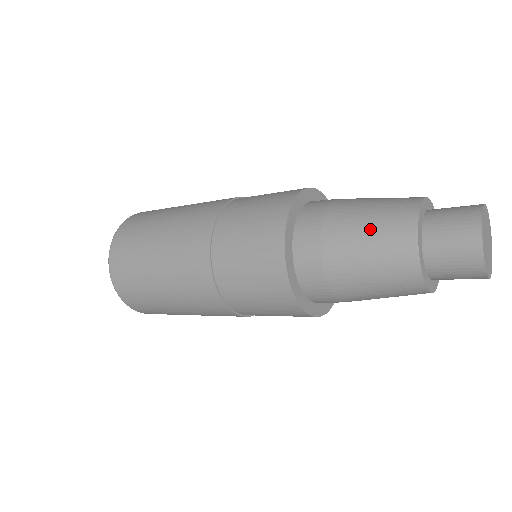
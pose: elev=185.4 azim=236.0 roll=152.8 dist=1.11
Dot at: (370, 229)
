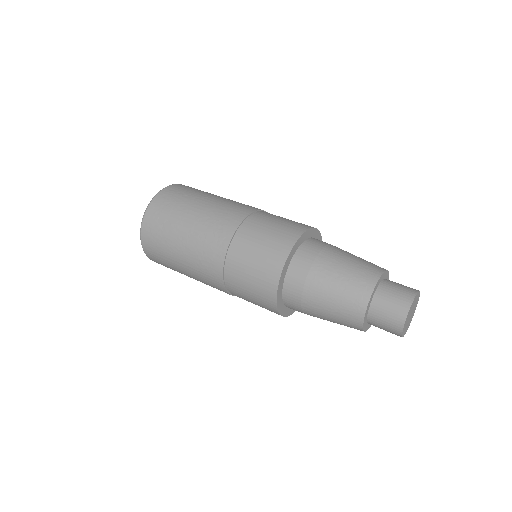
Dot at: (338, 294)
